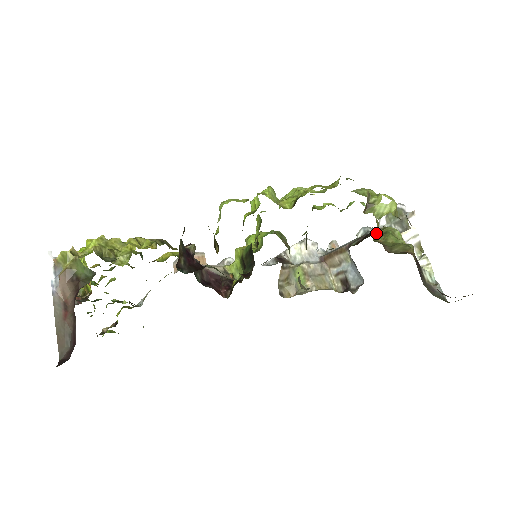
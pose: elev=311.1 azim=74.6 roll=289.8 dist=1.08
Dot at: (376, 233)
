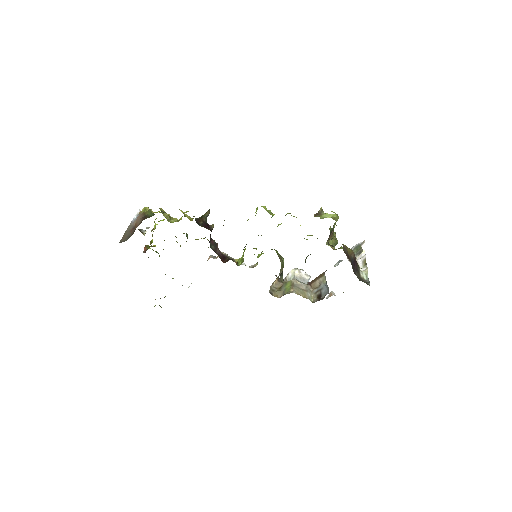
Dot at: (331, 243)
